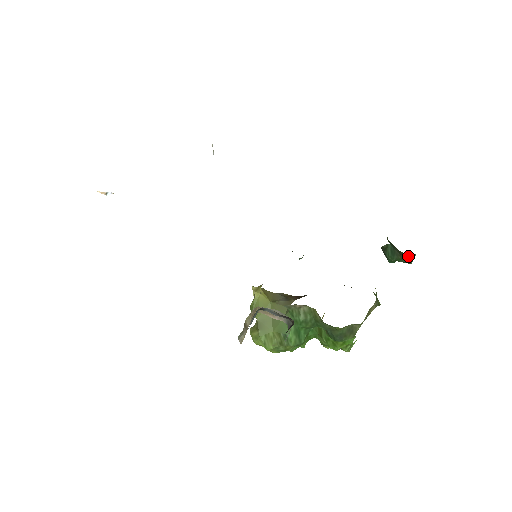
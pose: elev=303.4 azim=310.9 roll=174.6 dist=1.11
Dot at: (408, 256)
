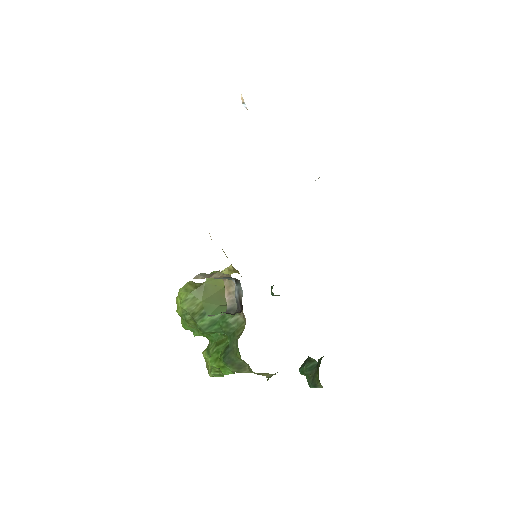
Dot at: (317, 382)
